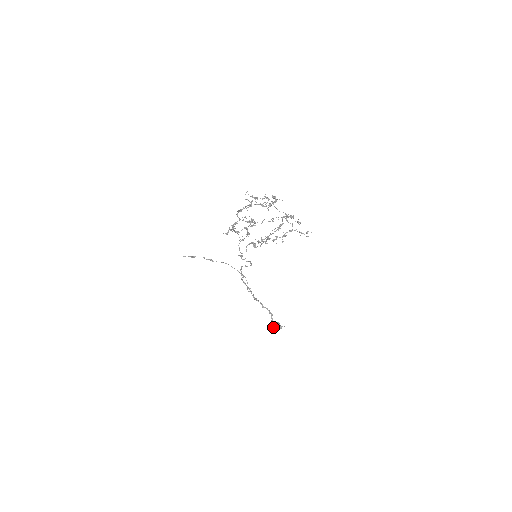
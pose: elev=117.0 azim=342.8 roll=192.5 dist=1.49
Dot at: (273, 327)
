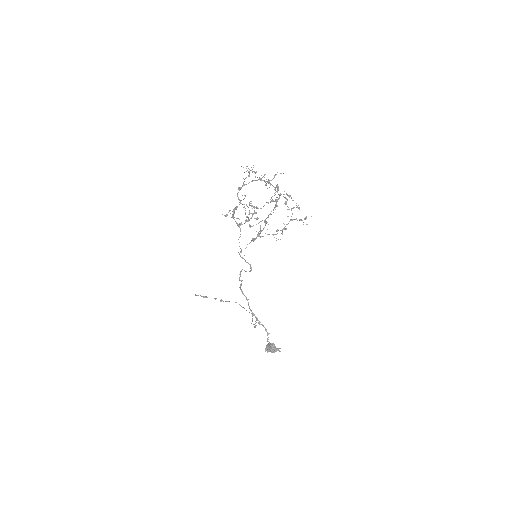
Dot at: (268, 349)
